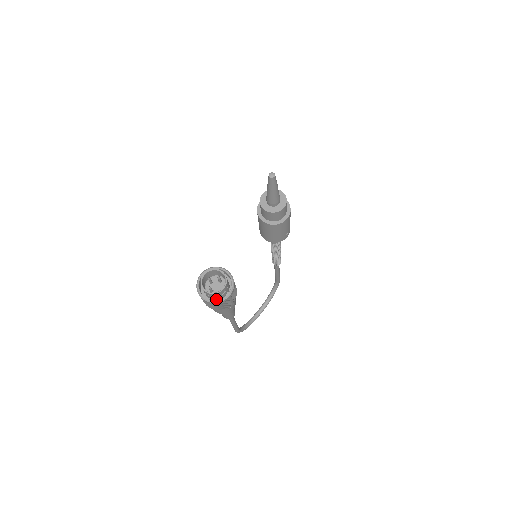
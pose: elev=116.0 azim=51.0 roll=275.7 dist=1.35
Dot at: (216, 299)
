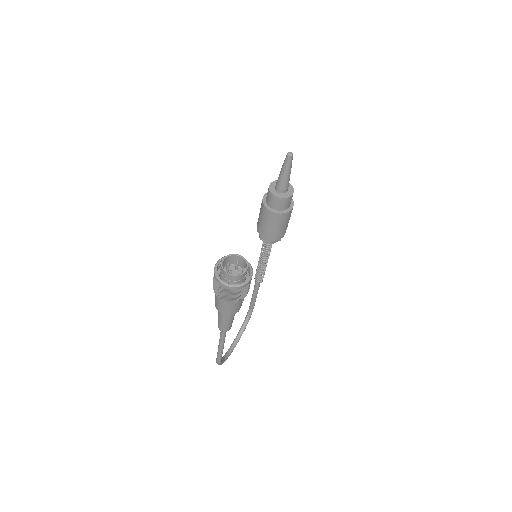
Dot at: occluded
